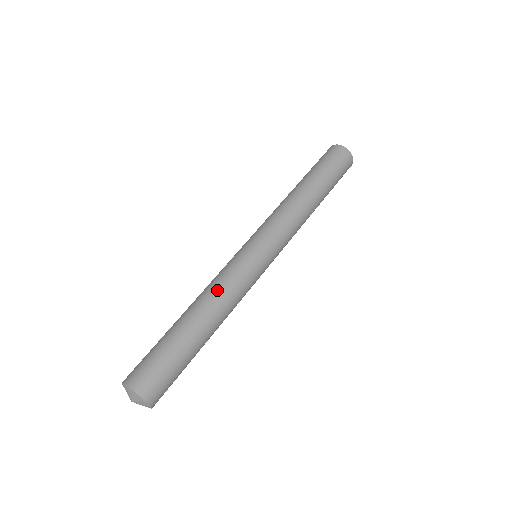
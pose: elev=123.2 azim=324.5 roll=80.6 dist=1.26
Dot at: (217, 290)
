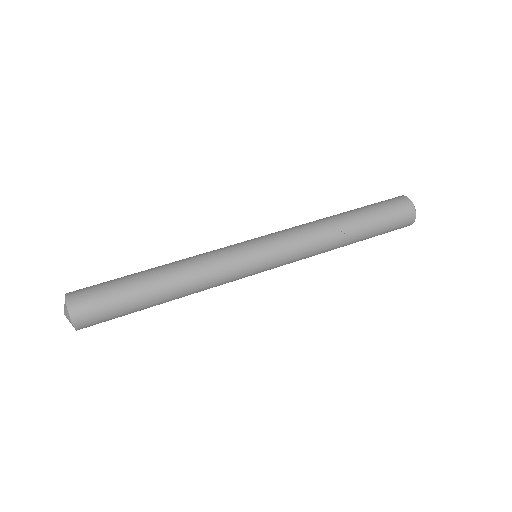
Dot at: occluded
